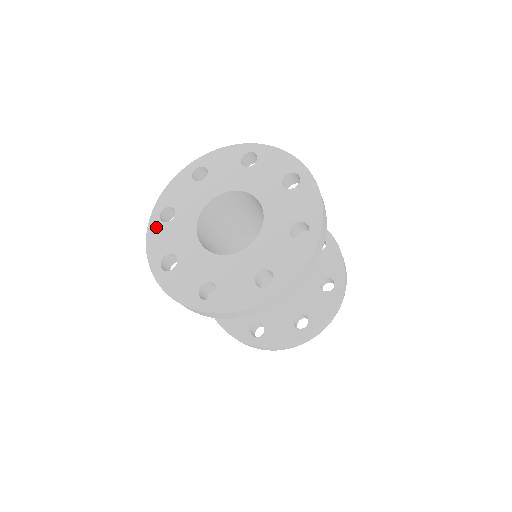
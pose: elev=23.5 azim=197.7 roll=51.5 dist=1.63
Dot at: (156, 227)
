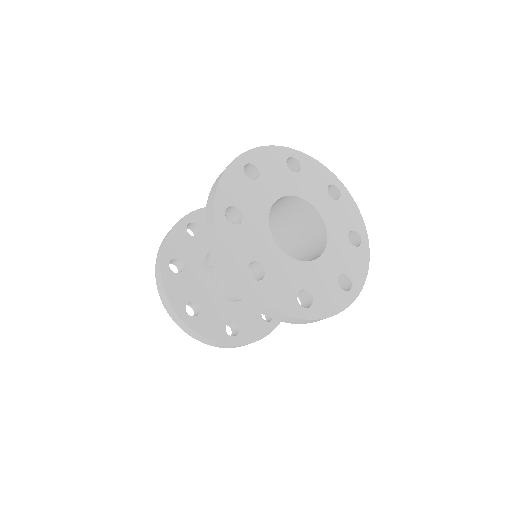
Dot at: (237, 173)
